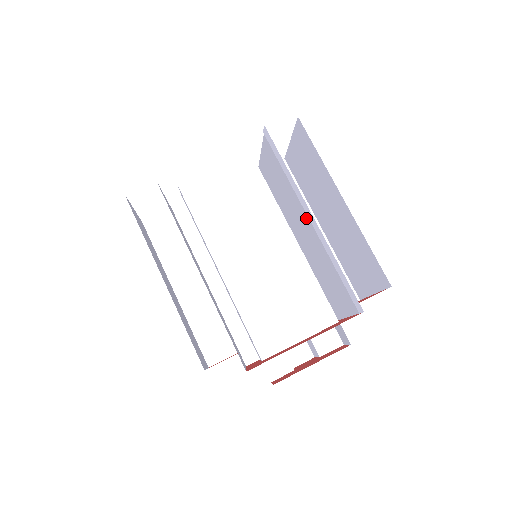
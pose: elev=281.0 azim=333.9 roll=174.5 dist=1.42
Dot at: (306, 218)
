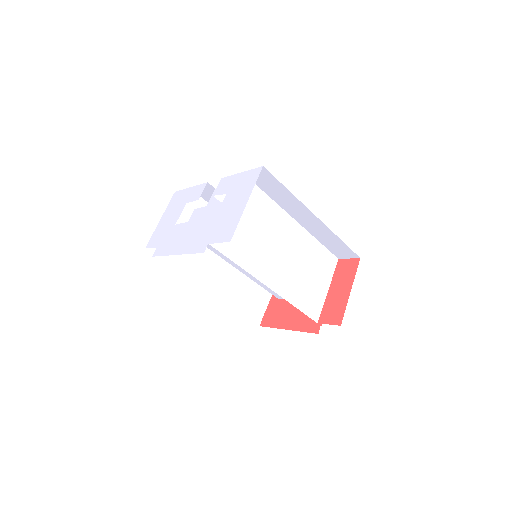
Dot at: (272, 278)
